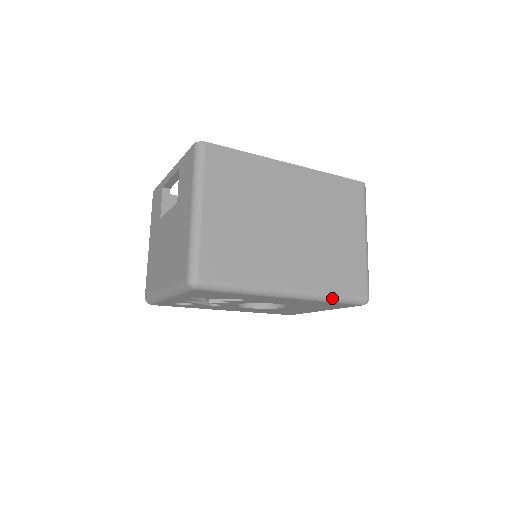
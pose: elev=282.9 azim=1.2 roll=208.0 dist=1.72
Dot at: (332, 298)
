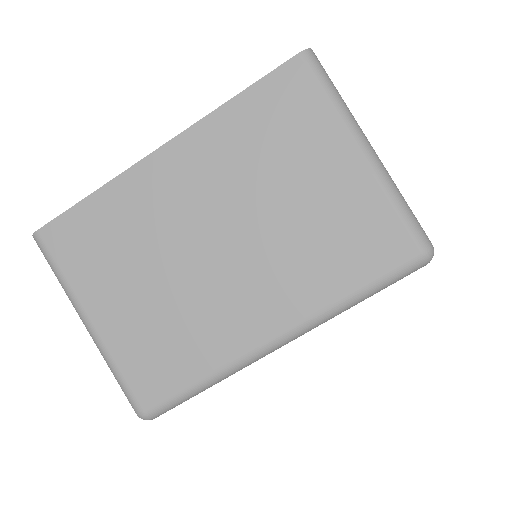
Dot at: (355, 300)
